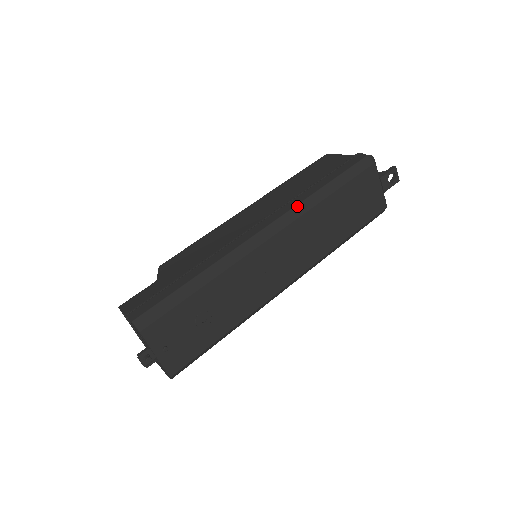
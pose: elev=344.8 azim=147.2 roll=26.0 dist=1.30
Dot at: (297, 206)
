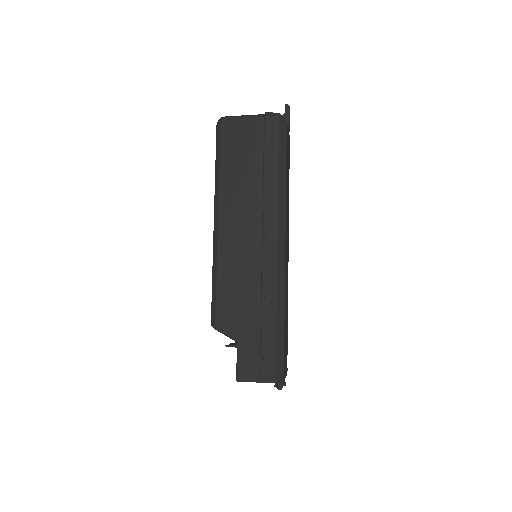
Dot at: (279, 208)
